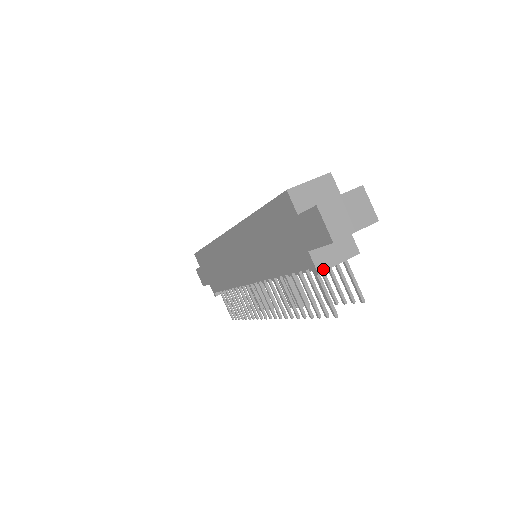
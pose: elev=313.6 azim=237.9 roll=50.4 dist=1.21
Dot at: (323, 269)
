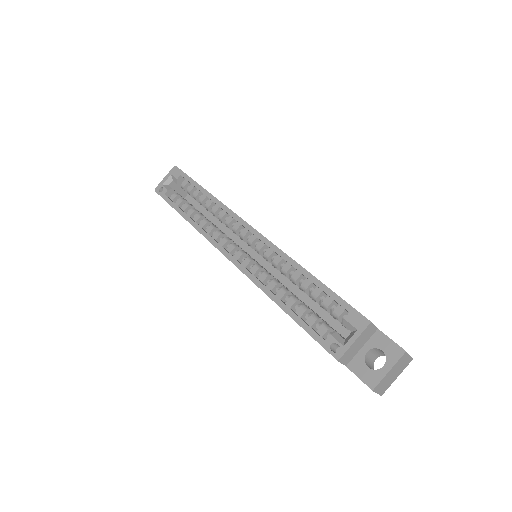
Dot at: occluded
